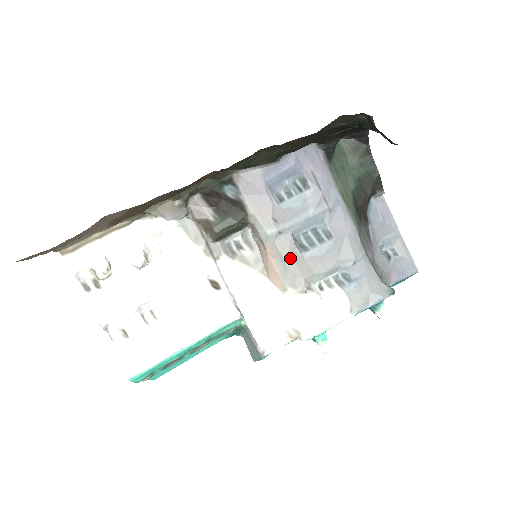
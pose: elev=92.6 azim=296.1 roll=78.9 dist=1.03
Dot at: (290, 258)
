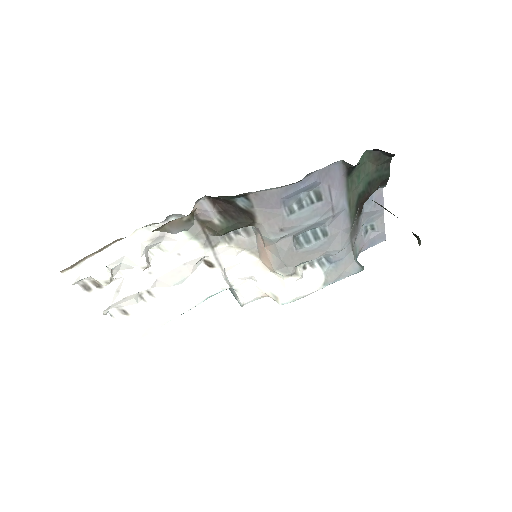
Dot at: (286, 255)
